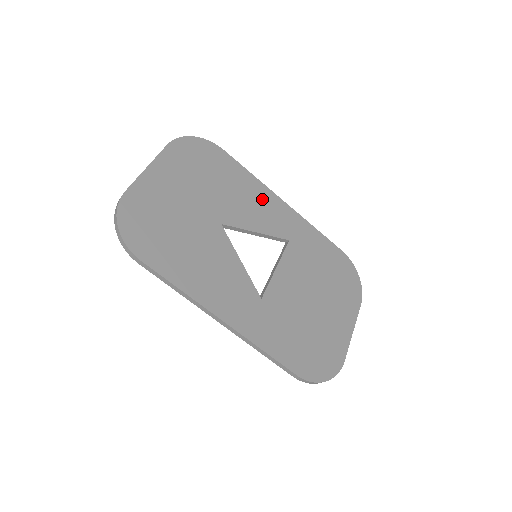
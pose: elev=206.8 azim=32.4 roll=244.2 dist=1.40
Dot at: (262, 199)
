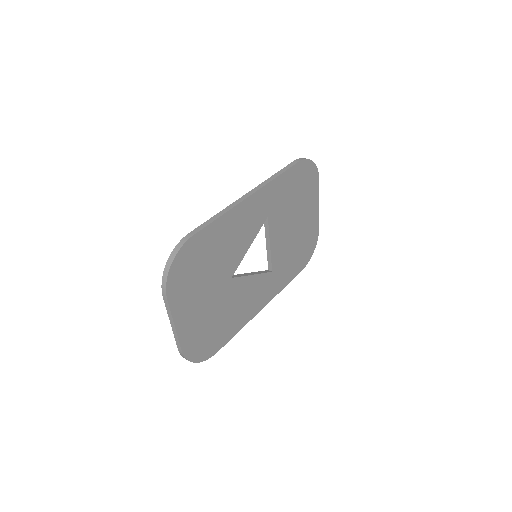
Dot at: (239, 221)
